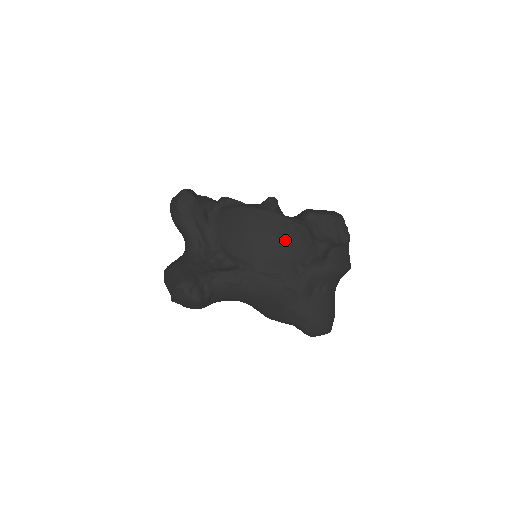
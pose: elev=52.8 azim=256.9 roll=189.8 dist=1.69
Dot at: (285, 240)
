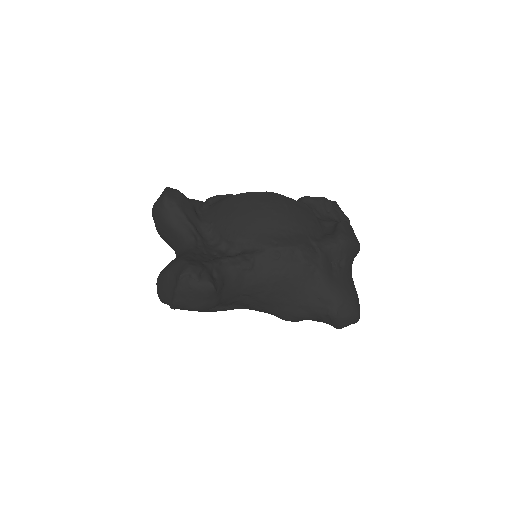
Dot at: (290, 215)
